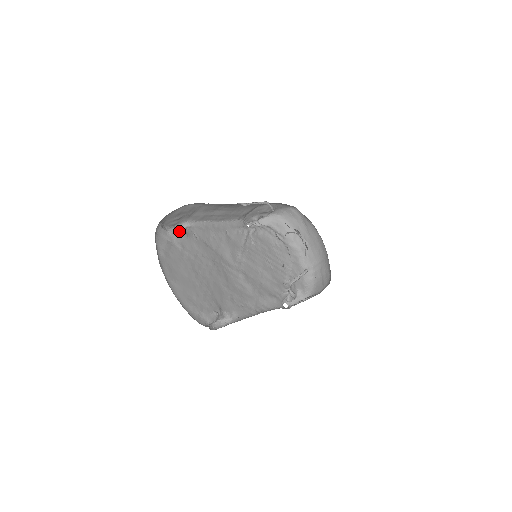
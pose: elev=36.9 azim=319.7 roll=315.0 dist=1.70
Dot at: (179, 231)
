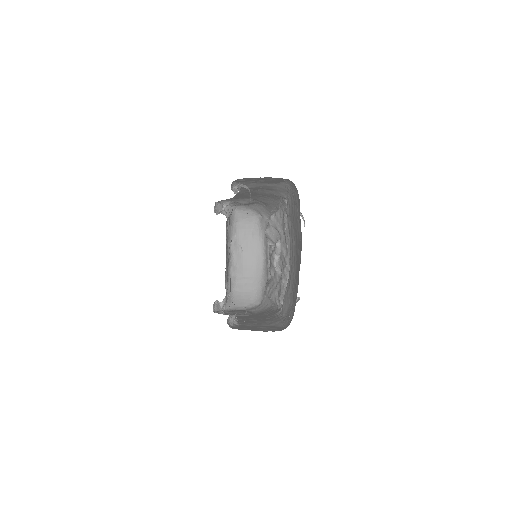
Dot at: occluded
